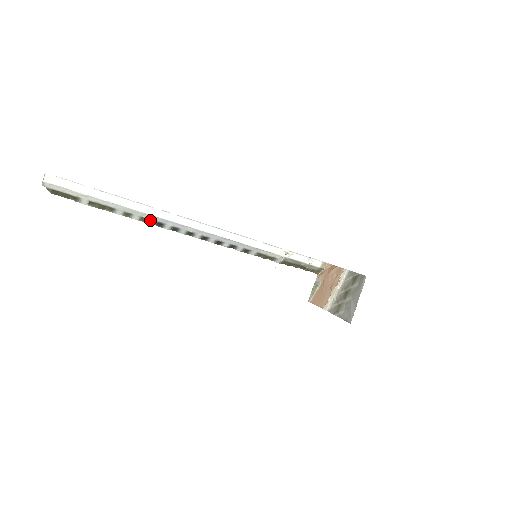
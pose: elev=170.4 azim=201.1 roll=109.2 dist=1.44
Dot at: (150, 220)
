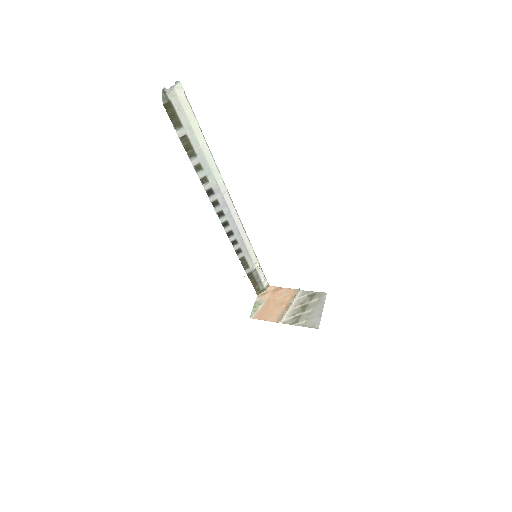
Dot at: (208, 184)
